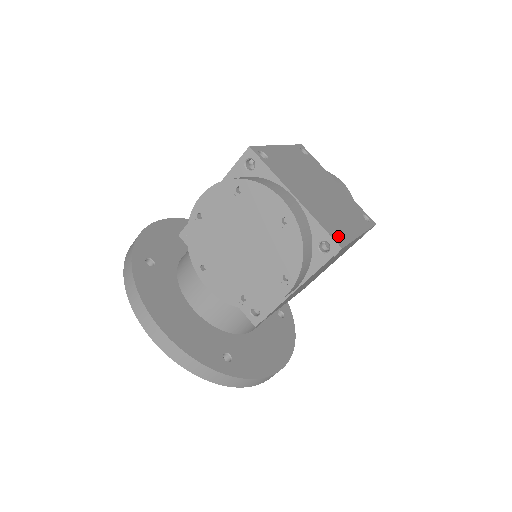
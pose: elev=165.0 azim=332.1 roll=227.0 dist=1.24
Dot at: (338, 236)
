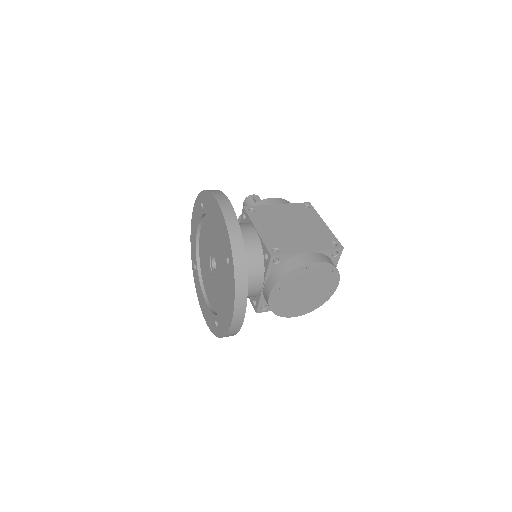
Dot at: occluded
